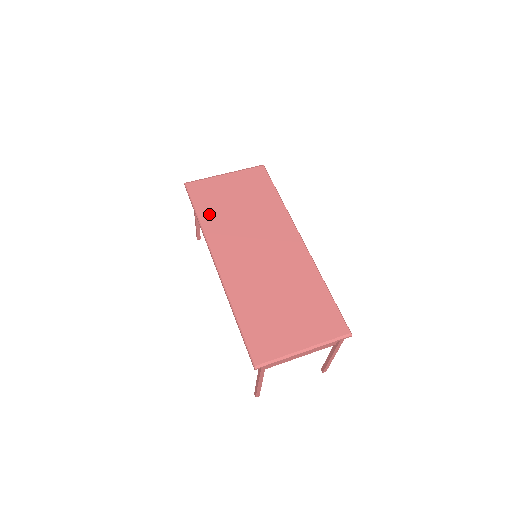
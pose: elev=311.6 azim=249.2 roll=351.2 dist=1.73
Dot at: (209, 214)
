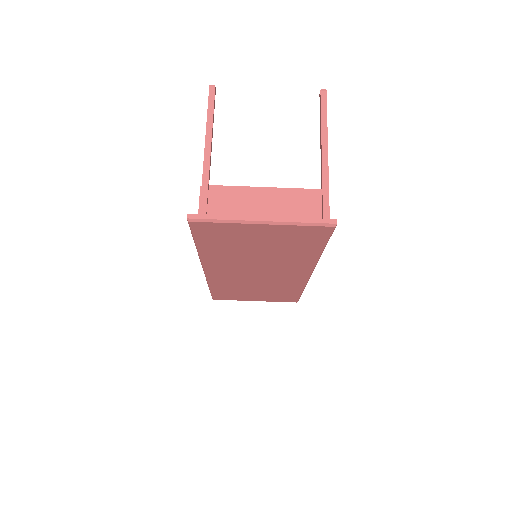
Dot at: (213, 249)
